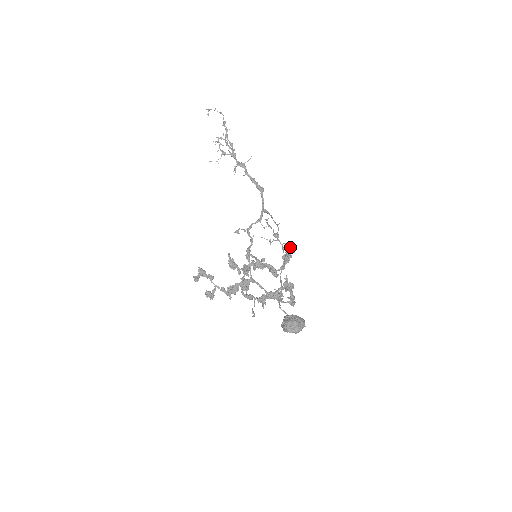
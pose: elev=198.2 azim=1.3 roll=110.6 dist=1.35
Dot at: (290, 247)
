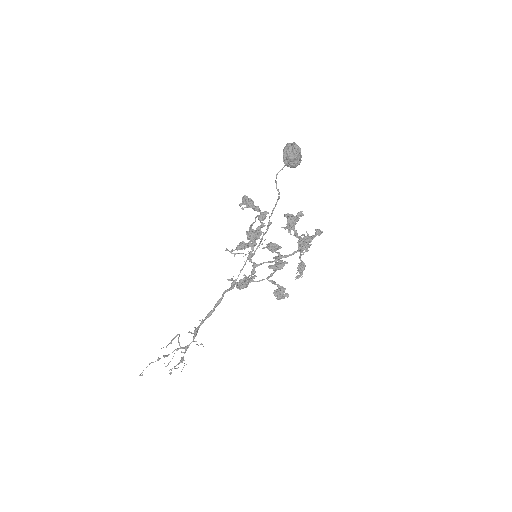
Dot at: (242, 202)
